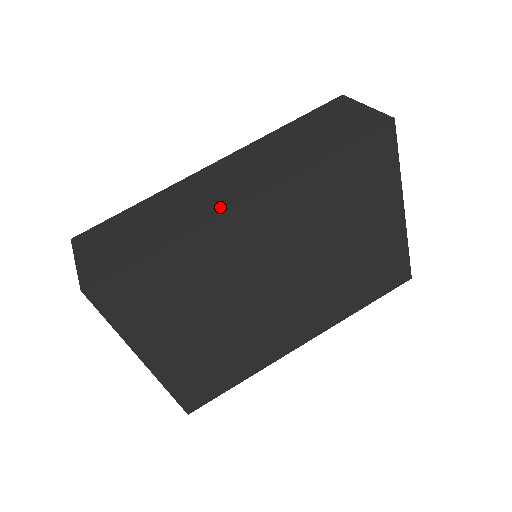
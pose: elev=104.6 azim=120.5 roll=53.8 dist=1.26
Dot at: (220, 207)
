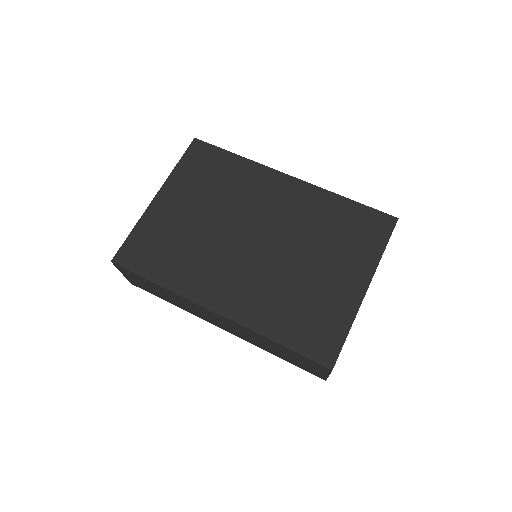
Dot at: occluded
